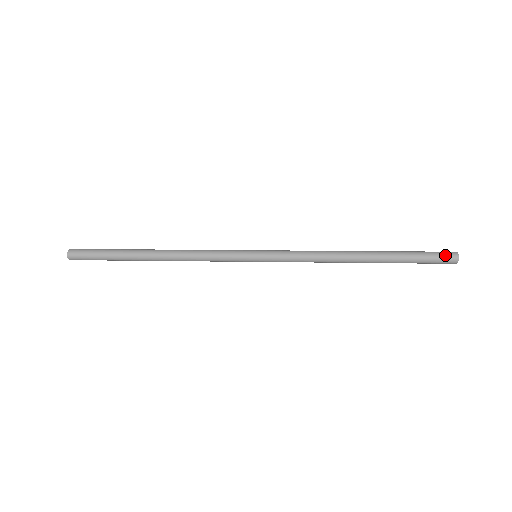
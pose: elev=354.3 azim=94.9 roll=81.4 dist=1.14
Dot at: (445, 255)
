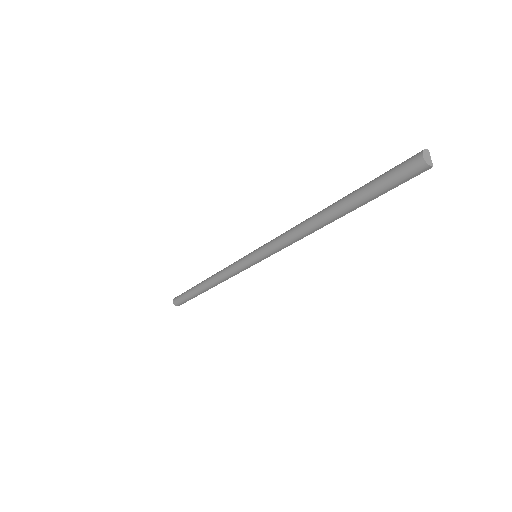
Dot at: (405, 163)
